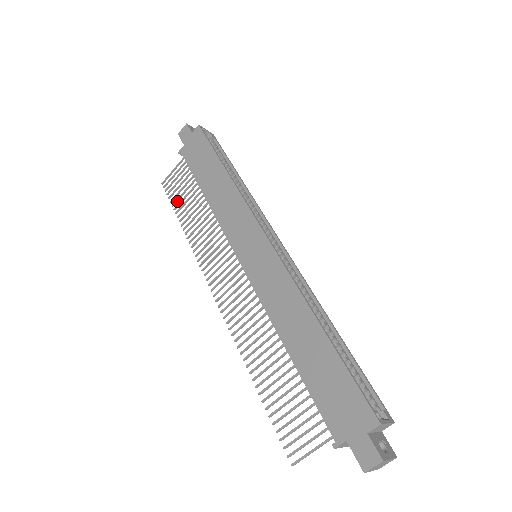
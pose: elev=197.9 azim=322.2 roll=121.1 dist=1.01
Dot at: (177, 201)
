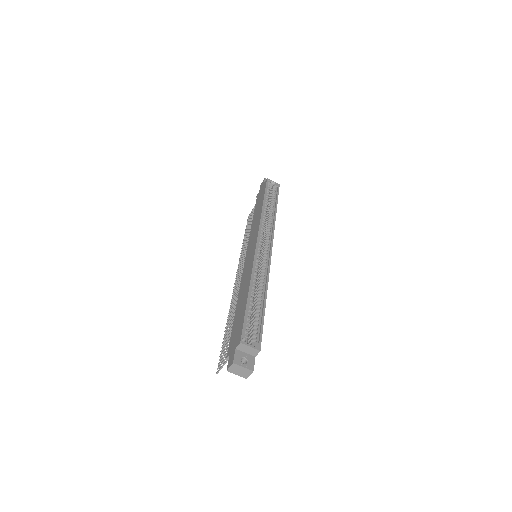
Dot at: occluded
